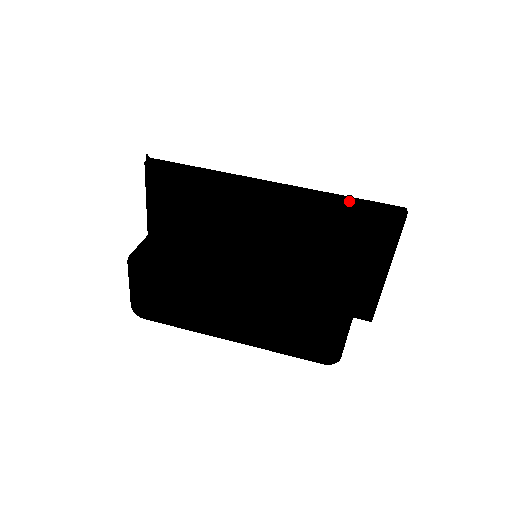
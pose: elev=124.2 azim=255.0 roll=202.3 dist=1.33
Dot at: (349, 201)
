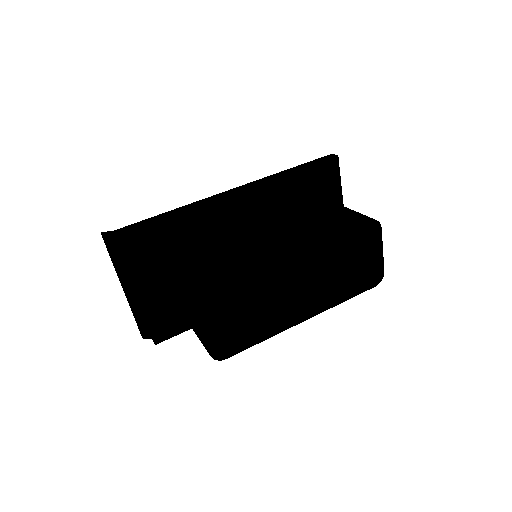
Dot at: (297, 169)
